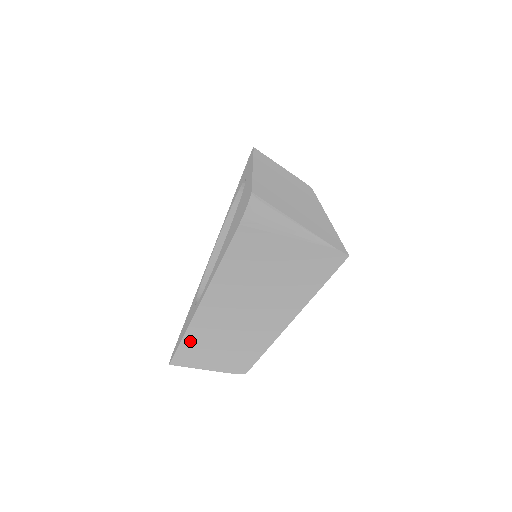
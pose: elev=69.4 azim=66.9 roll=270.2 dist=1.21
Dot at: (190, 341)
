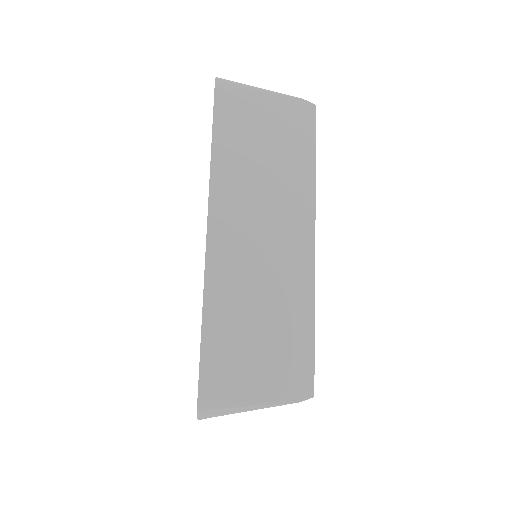
Dot at: occluded
